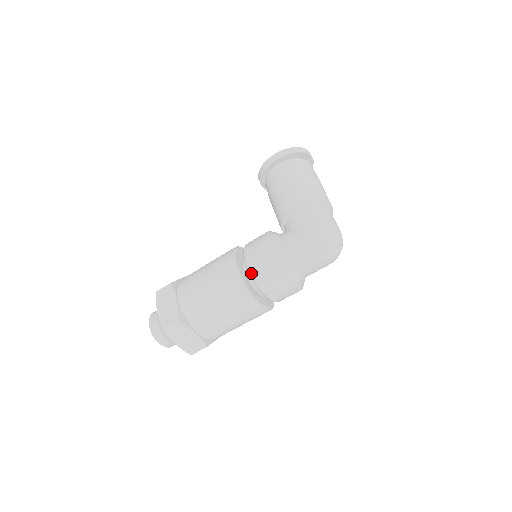
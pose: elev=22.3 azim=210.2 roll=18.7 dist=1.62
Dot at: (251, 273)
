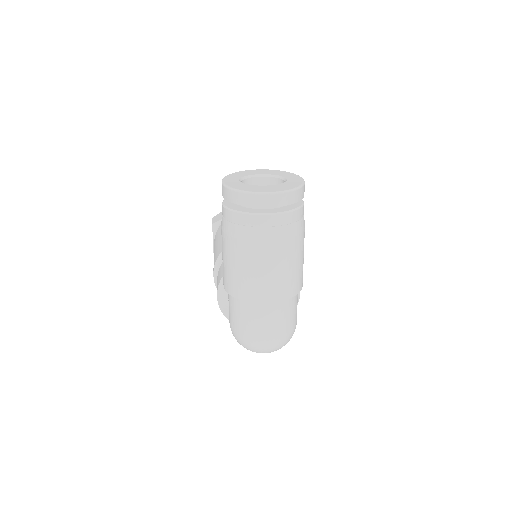
Dot at: occluded
